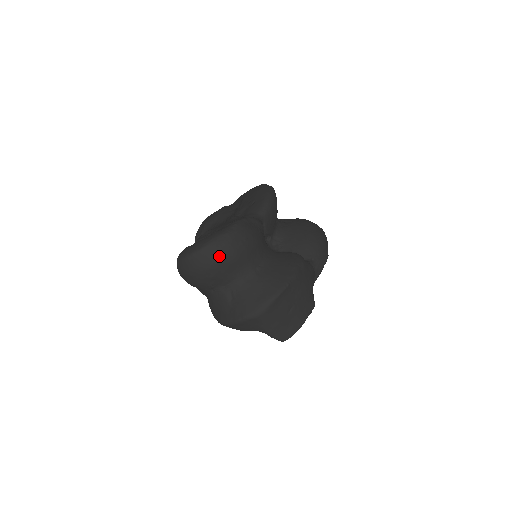
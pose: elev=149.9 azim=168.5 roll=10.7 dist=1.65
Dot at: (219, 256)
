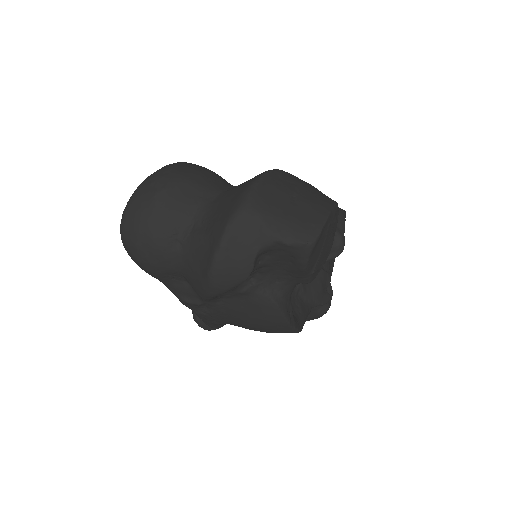
Dot at: (160, 182)
